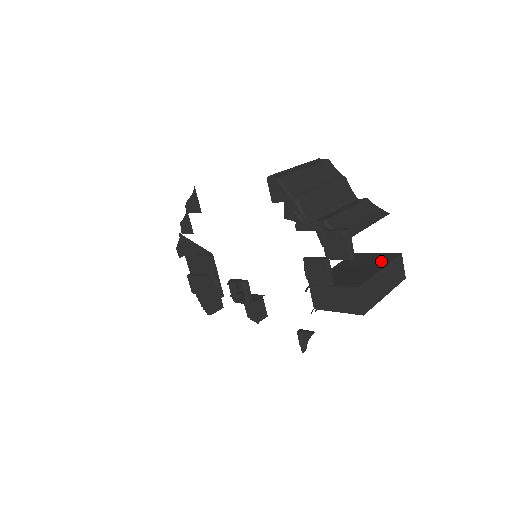
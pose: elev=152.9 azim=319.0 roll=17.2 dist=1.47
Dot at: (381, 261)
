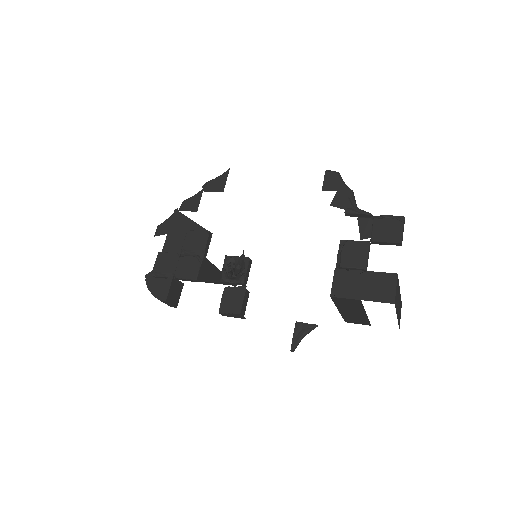
Dot at: occluded
